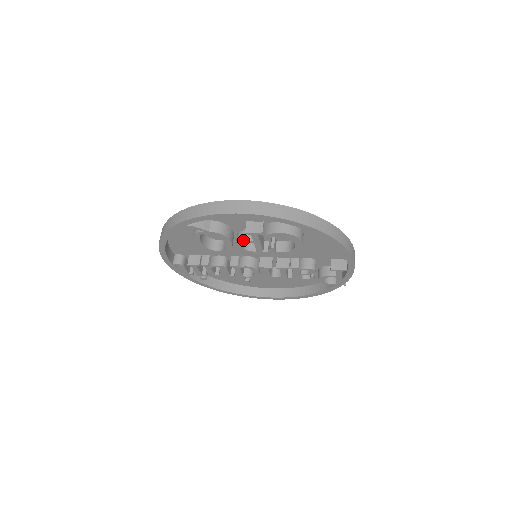
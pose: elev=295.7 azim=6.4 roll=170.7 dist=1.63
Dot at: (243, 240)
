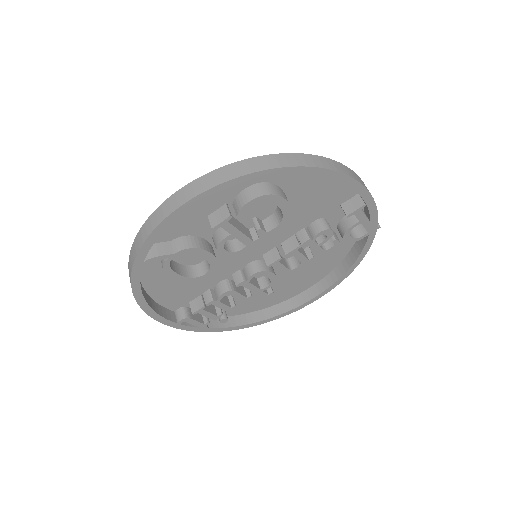
Dot at: (219, 241)
